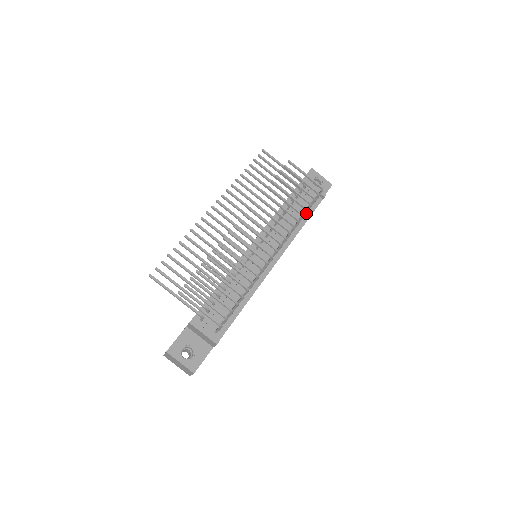
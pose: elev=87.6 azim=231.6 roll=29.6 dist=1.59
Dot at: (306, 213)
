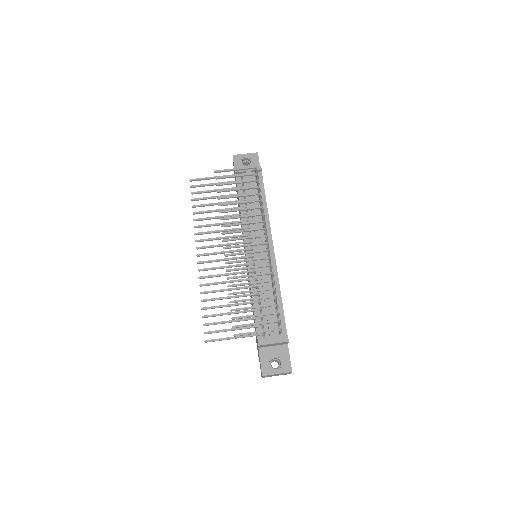
Dot at: (261, 196)
